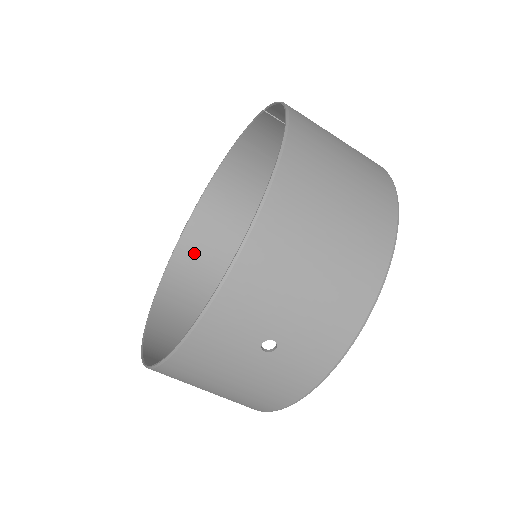
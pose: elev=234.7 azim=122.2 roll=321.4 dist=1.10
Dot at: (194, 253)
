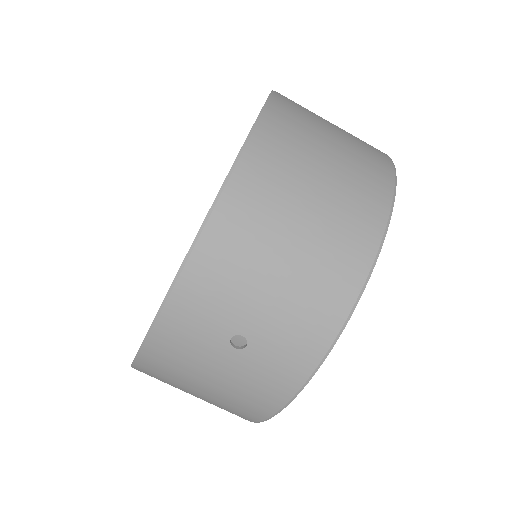
Dot at: occluded
